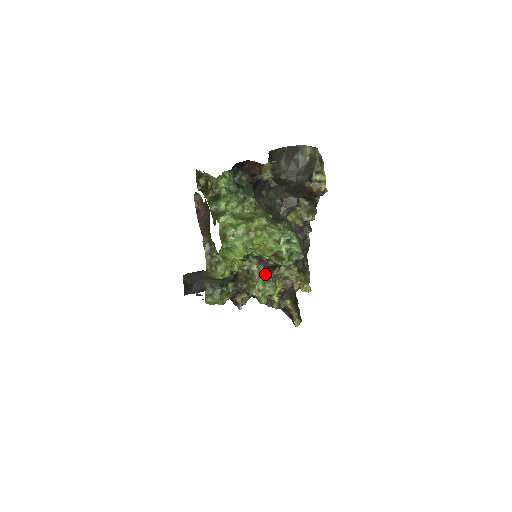
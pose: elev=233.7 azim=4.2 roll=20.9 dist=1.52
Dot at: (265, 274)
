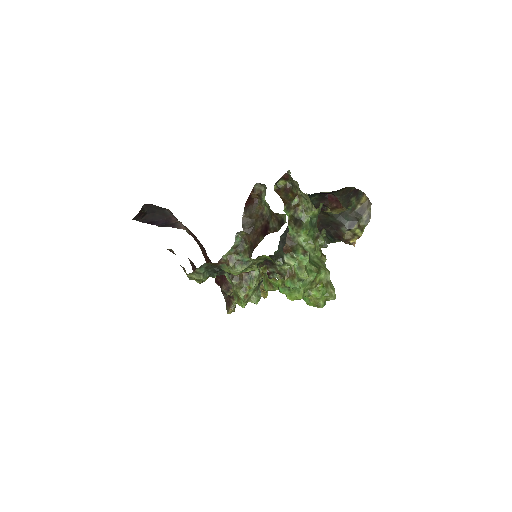
Dot at: (259, 282)
